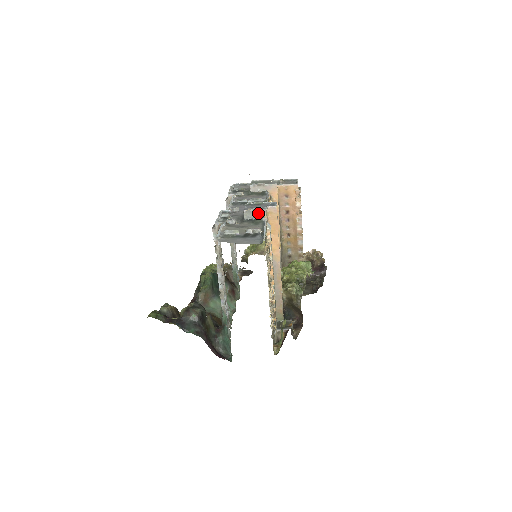
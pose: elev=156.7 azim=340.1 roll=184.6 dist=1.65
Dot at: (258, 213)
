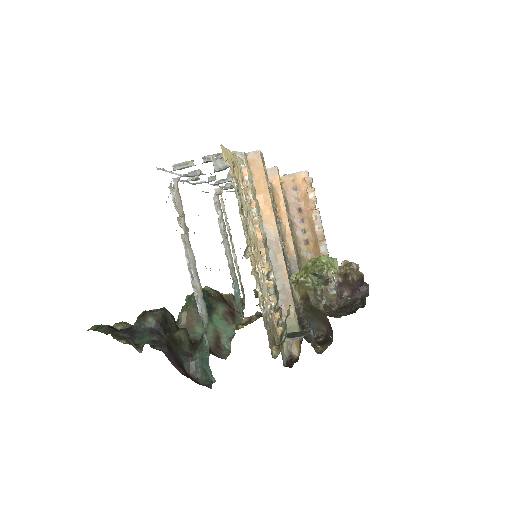
Dot at: occluded
